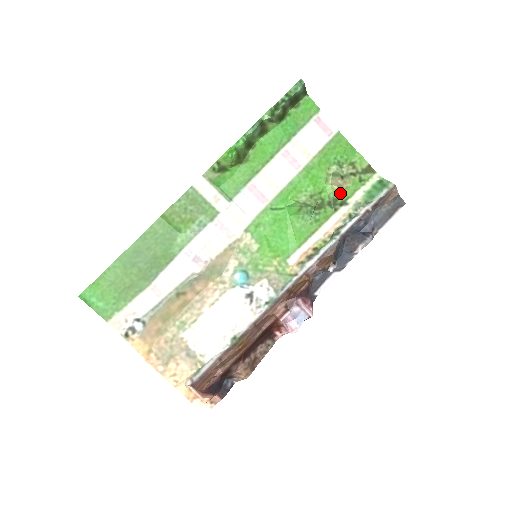
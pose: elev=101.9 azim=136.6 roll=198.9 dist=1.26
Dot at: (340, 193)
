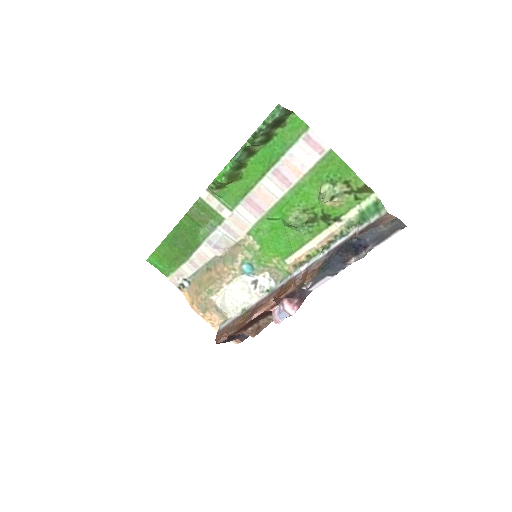
Dot at: (333, 210)
